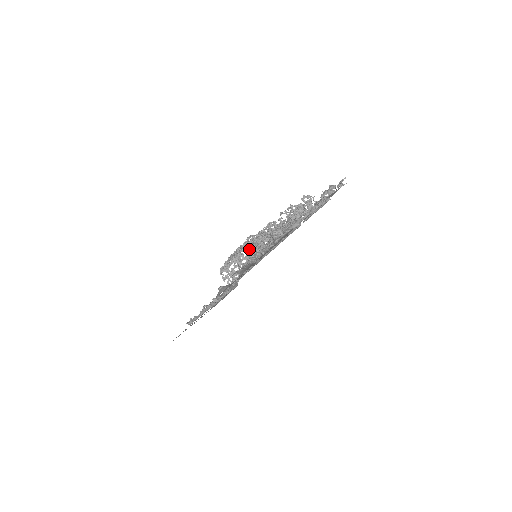
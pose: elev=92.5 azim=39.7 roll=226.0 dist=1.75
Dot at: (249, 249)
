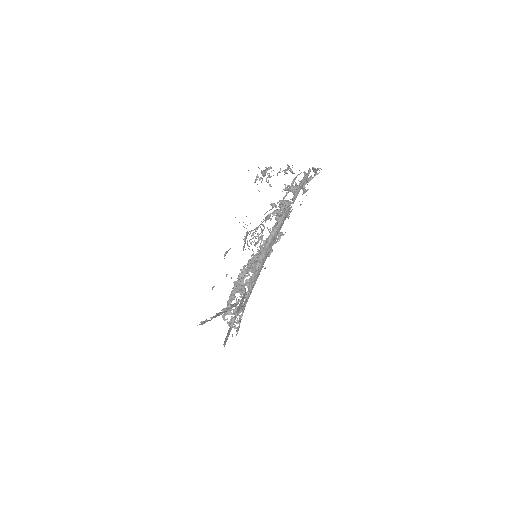
Dot at: (247, 268)
